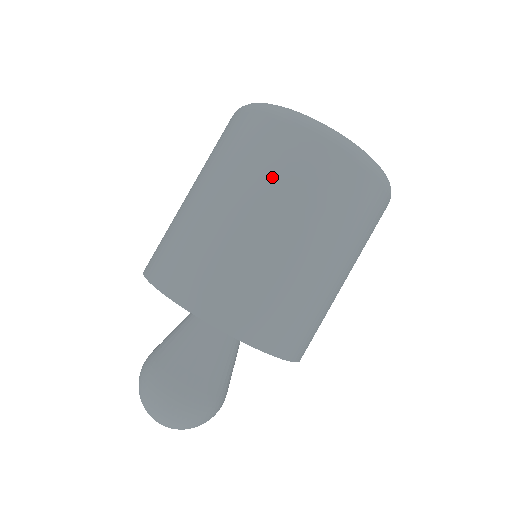
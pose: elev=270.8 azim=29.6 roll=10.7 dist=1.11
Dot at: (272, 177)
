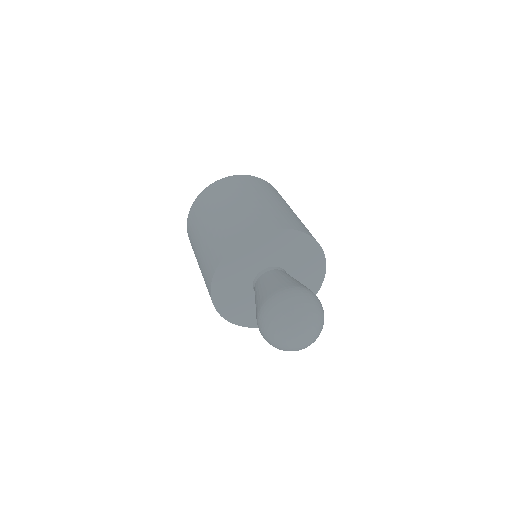
Dot at: (236, 190)
